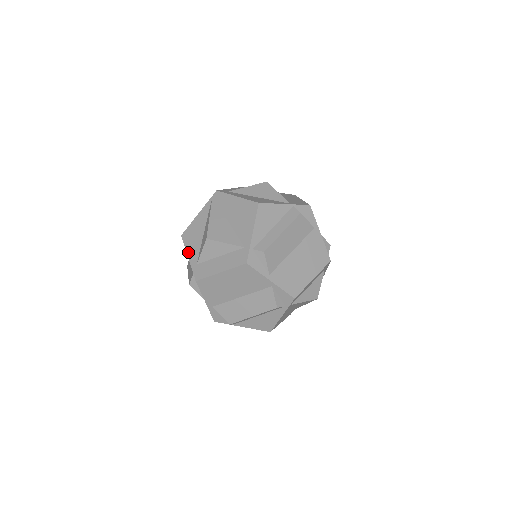
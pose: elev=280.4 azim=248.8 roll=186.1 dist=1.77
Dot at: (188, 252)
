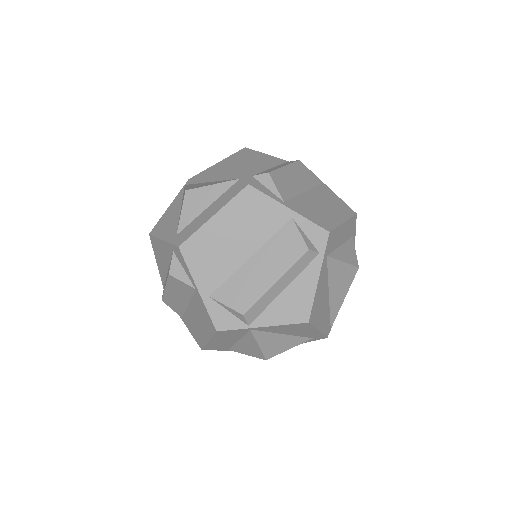
Dot at: (161, 236)
